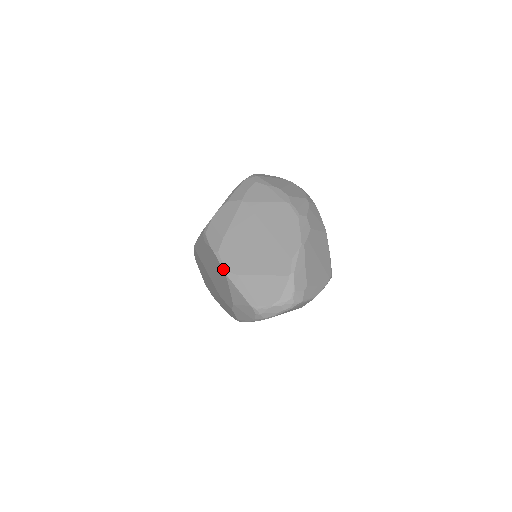
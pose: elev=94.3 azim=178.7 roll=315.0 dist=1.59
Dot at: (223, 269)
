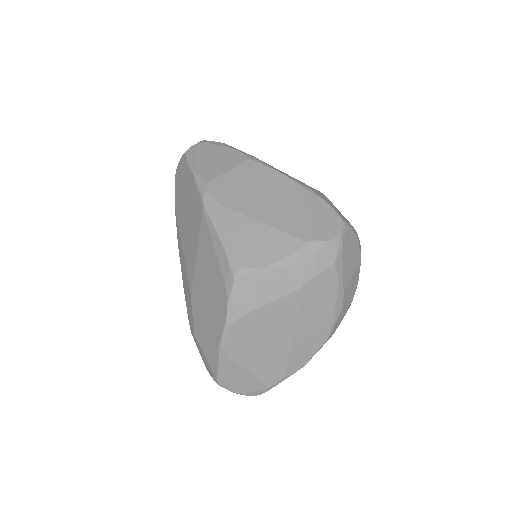
Dot at: (221, 342)
